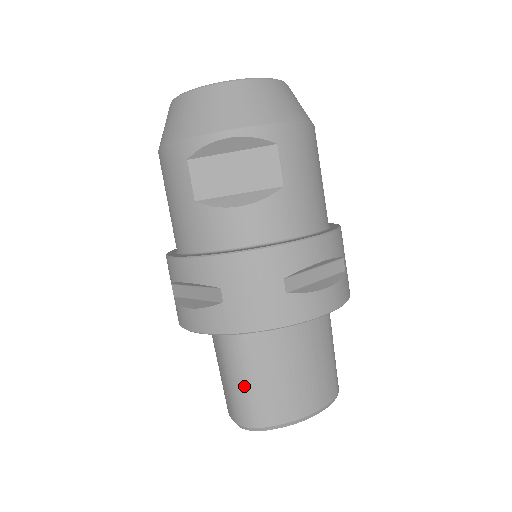
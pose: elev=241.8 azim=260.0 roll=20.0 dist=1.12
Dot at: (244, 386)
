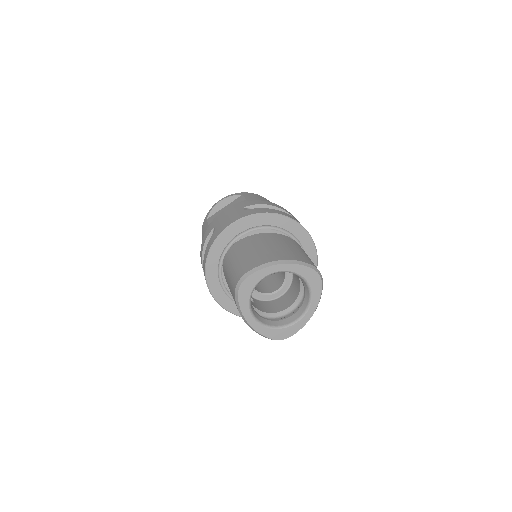
Dot at: (234, 265)
